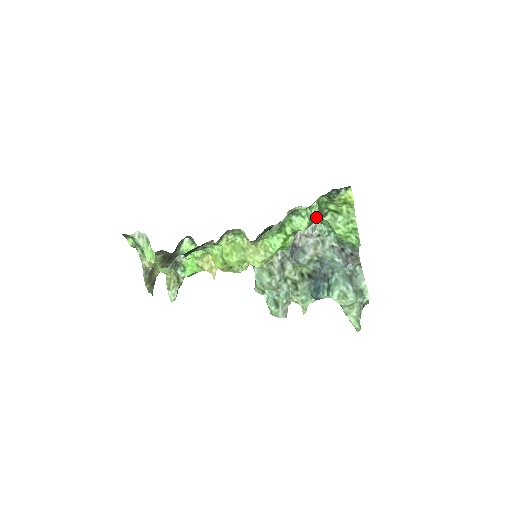
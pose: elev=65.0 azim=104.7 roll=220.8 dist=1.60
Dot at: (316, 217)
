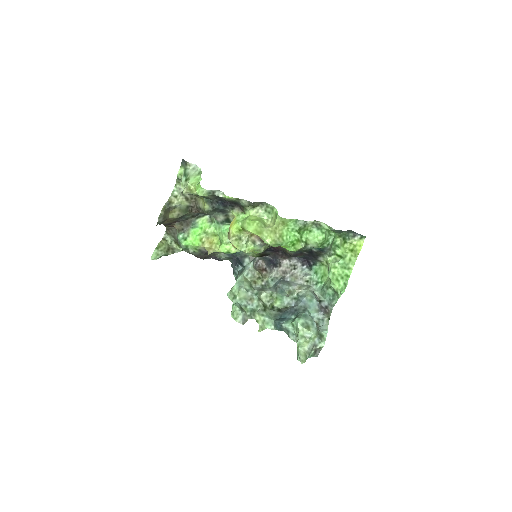
Dot at: (328, 244)
